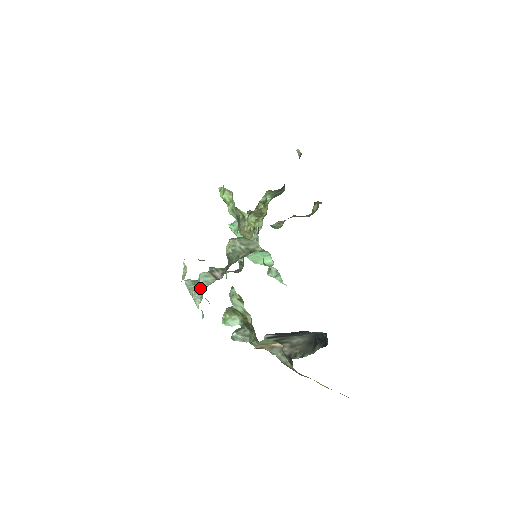
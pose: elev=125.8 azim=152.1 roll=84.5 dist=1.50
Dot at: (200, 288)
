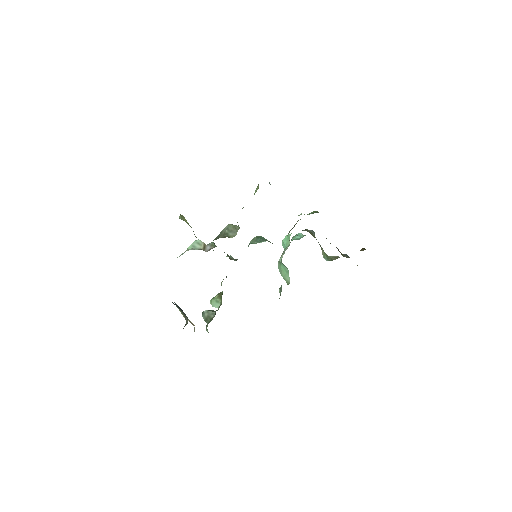
Dot at: (187, 249)
